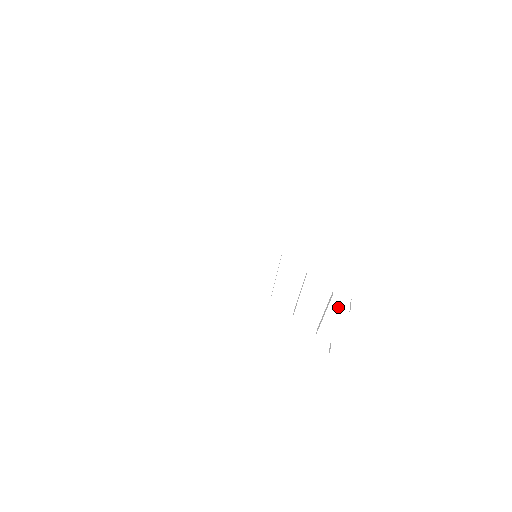
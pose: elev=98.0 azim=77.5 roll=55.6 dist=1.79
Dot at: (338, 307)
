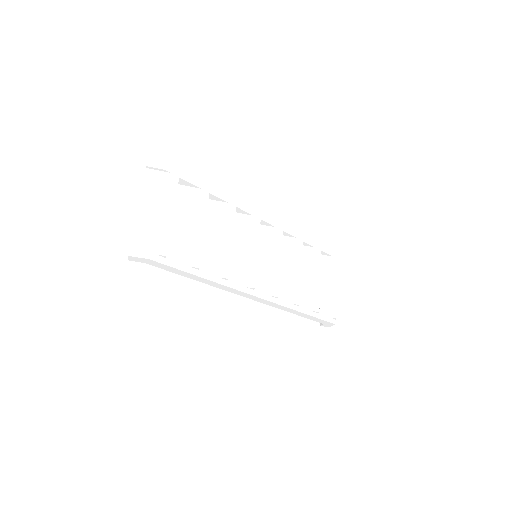
Dot at: occluded
